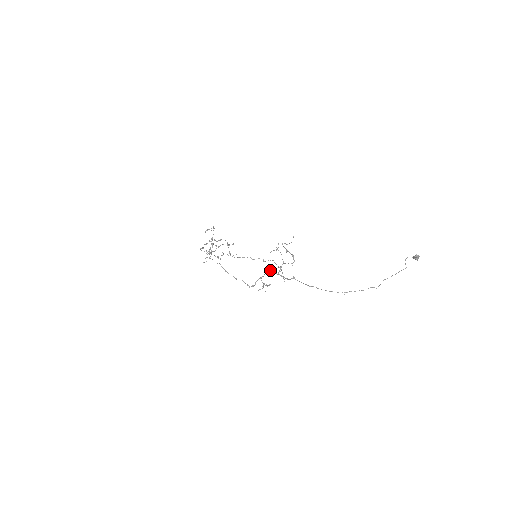
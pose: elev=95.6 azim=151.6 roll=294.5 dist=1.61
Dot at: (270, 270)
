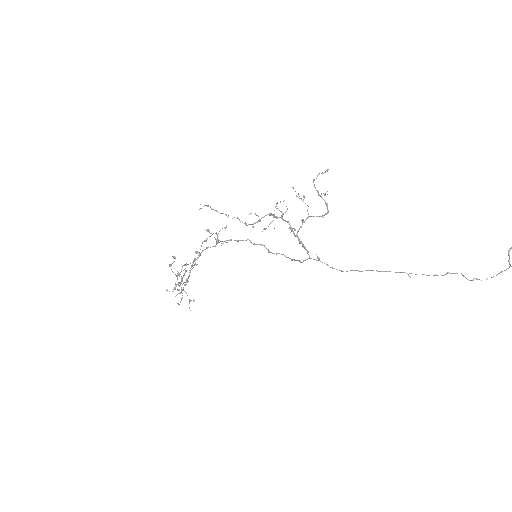
Dot at: (285, 220)
